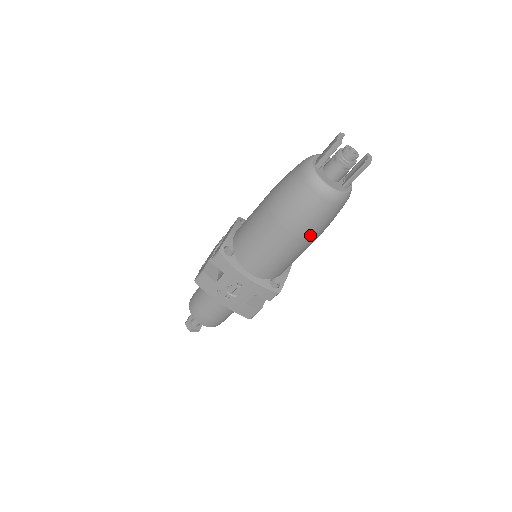
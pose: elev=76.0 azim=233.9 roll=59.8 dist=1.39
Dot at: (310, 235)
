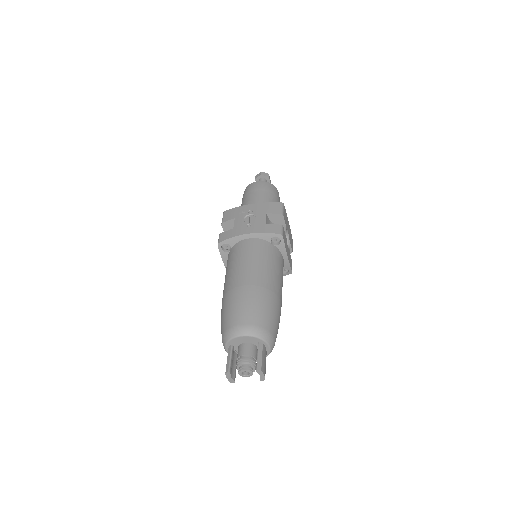
Dot at: occluded
